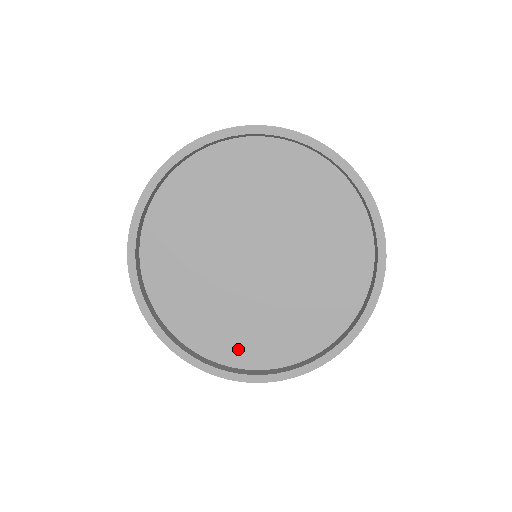
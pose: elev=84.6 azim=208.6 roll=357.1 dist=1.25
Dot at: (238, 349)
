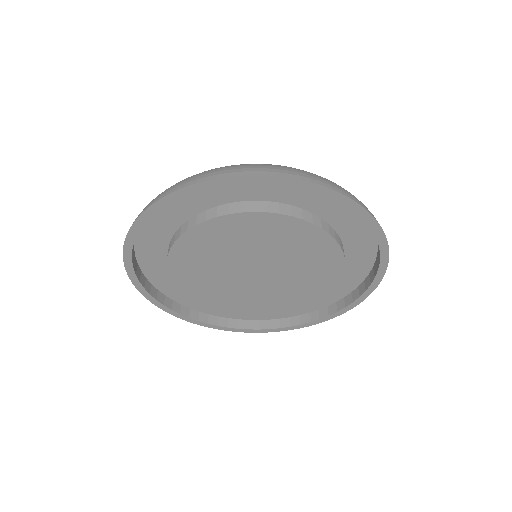
Dot at: occluded
